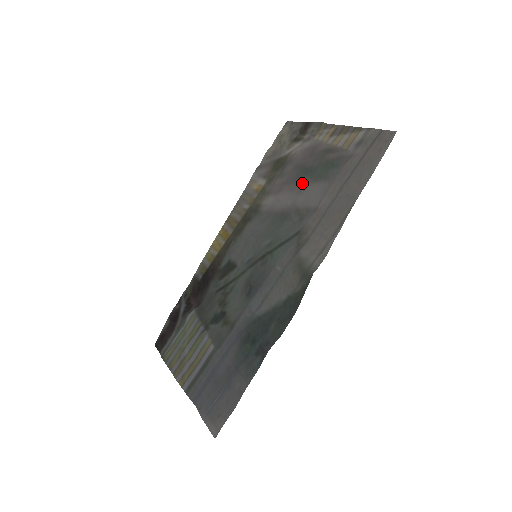
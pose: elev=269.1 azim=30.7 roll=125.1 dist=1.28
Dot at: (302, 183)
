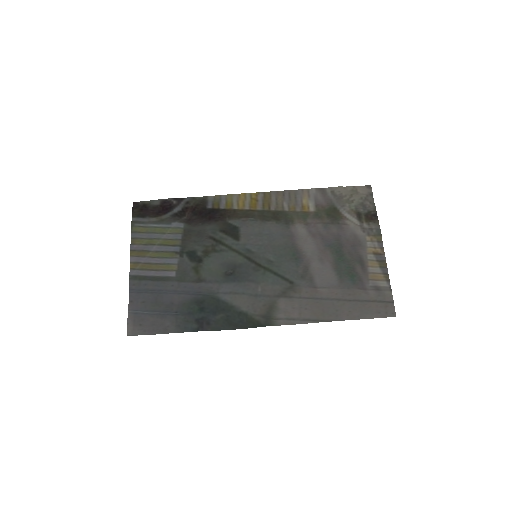
Dot at: (328, 256)
